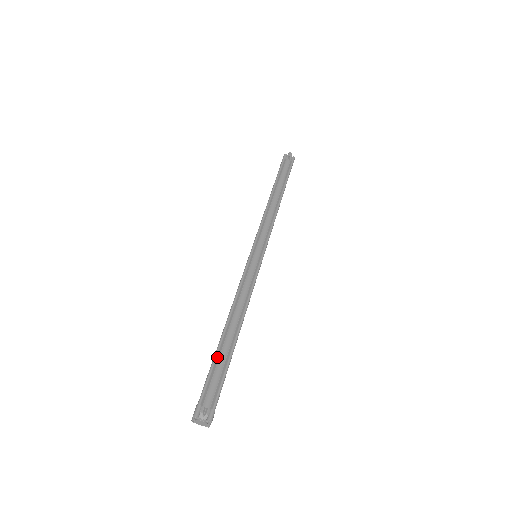
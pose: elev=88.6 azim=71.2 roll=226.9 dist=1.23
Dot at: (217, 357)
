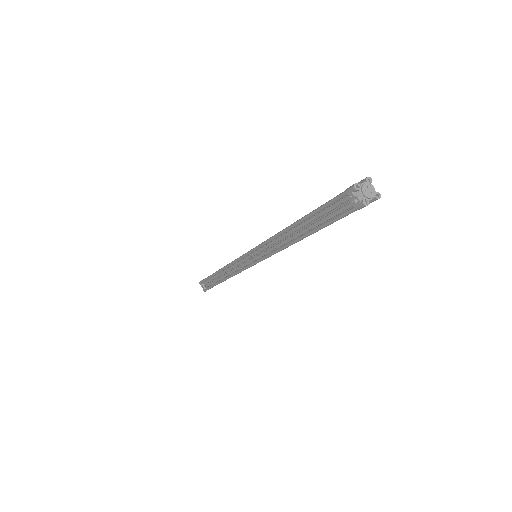
Dot at: (314, 211)
